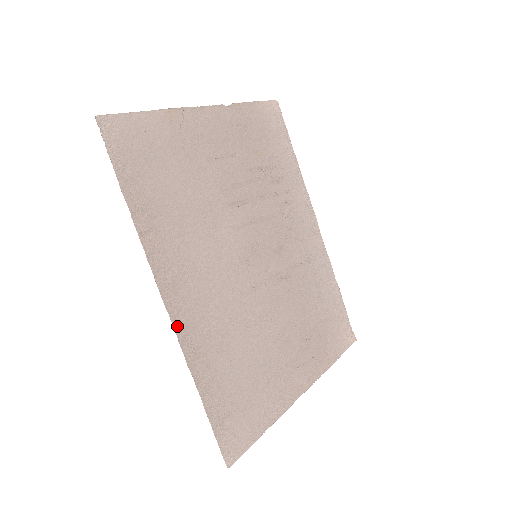
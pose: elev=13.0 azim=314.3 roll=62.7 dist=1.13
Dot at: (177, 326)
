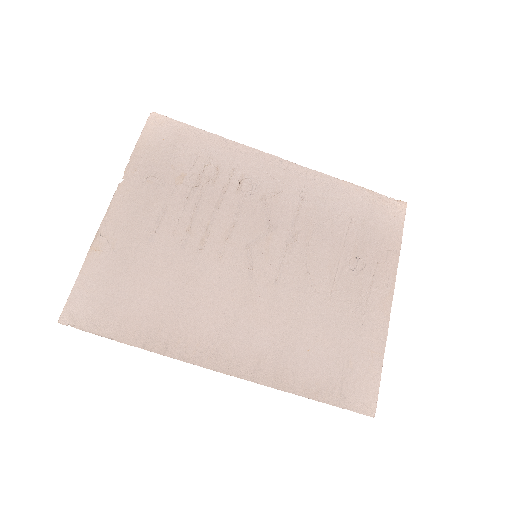
Dot at: (247, 376)
